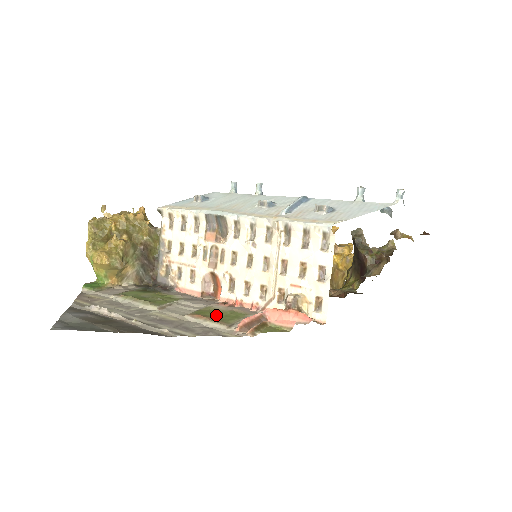
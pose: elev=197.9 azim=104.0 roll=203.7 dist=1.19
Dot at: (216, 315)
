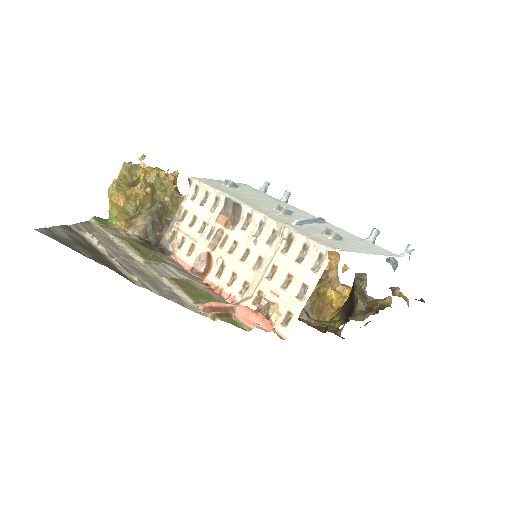
Dot at: (191, 289)
